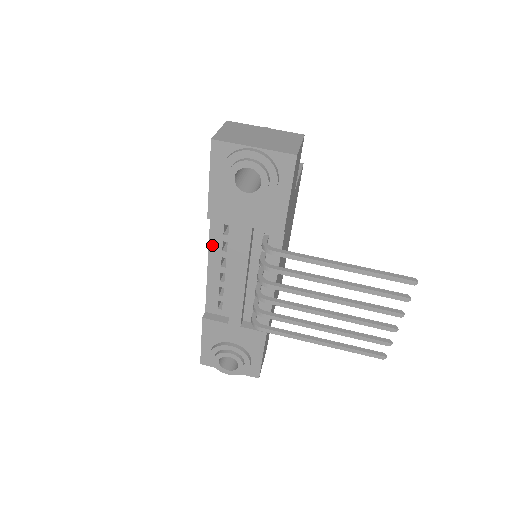
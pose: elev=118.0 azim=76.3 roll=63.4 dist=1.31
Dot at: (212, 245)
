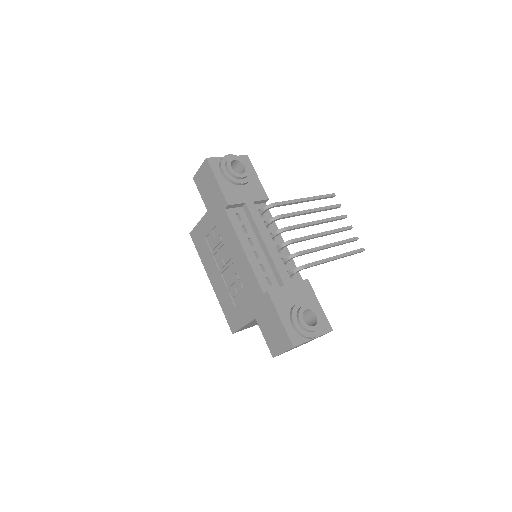
Dot at: (237, 232)
